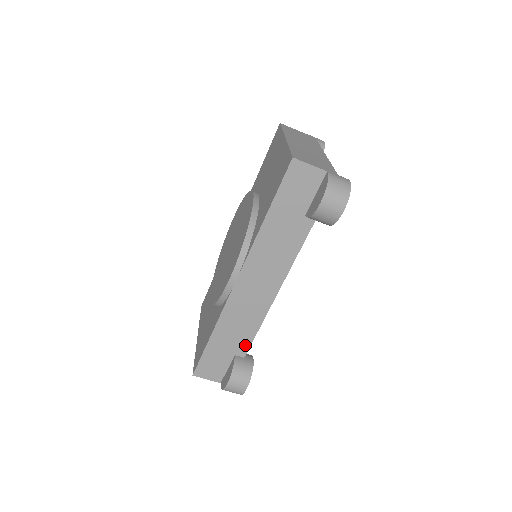
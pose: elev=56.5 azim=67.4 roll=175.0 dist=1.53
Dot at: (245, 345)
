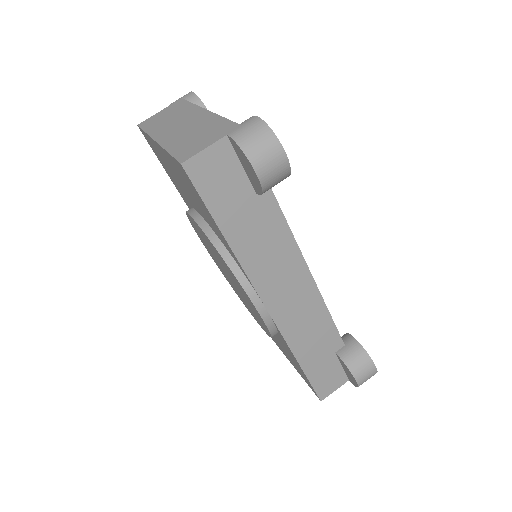
Dot at: (334, 337)
